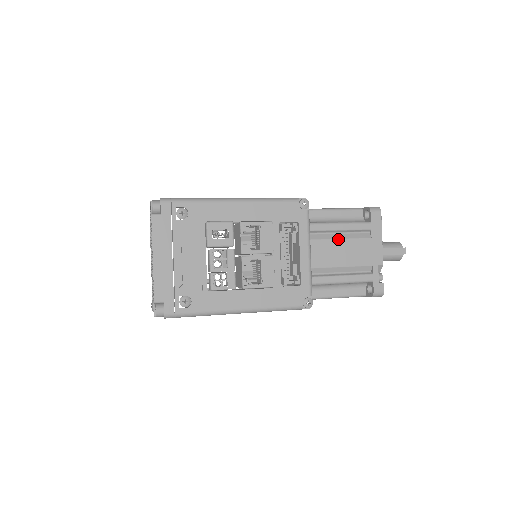
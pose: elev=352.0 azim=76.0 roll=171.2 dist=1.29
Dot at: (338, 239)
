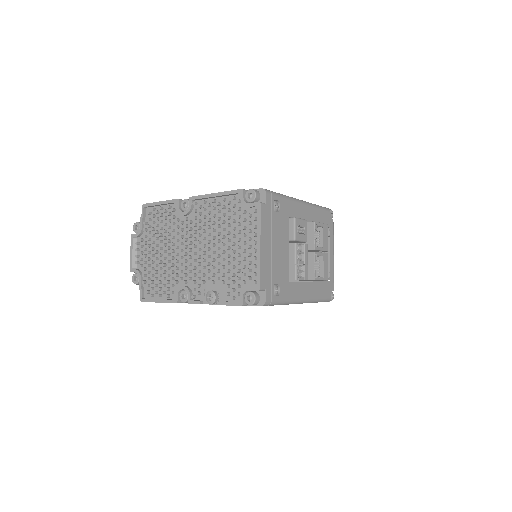
Dot at: occluded
